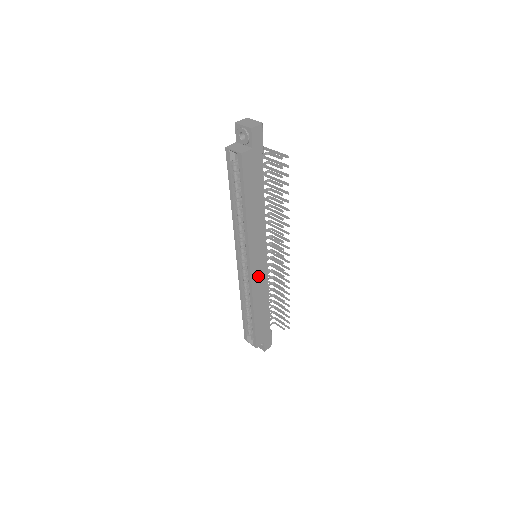
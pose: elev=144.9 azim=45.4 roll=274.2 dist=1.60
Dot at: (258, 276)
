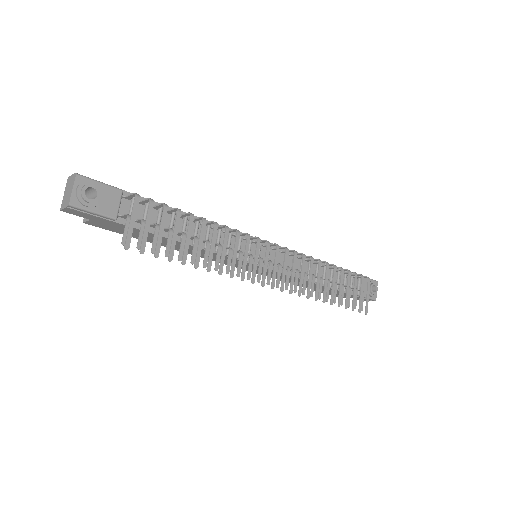
Dot at: (266, 273)
